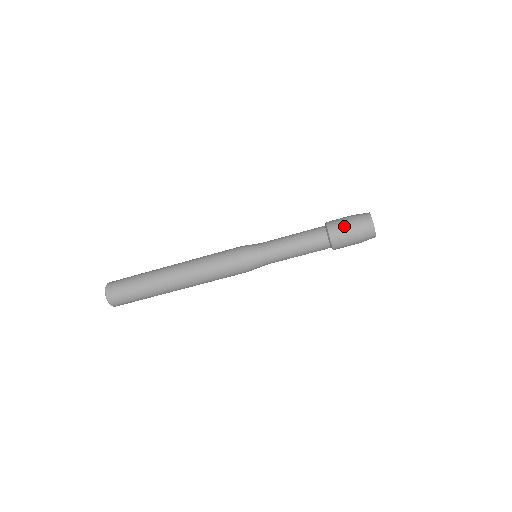
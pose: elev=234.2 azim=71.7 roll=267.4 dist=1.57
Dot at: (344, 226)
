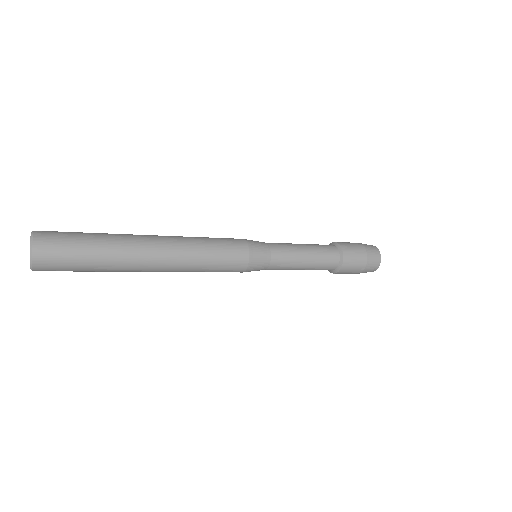
Dot at: (352, 273)
